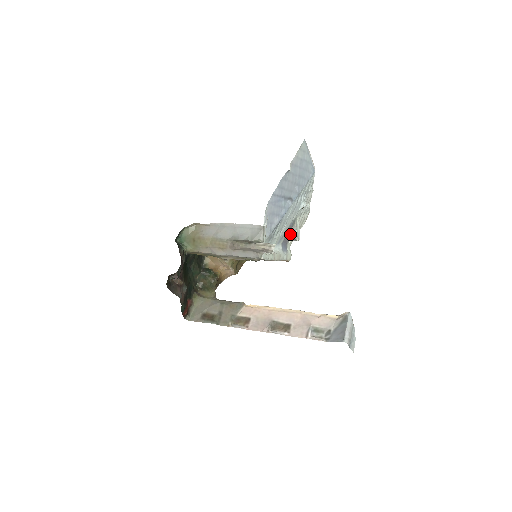
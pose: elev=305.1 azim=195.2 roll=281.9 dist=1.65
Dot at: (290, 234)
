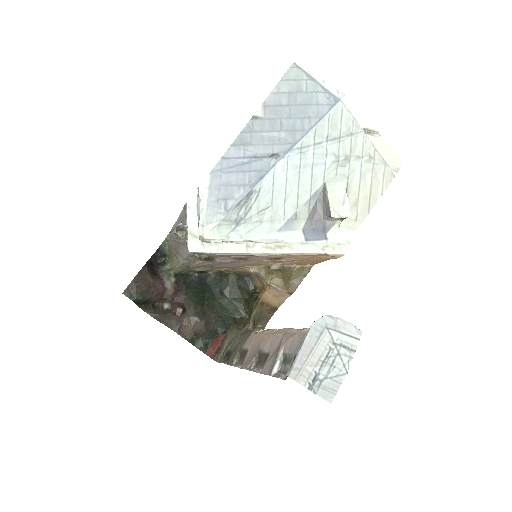
Dot at: (324, 211)
